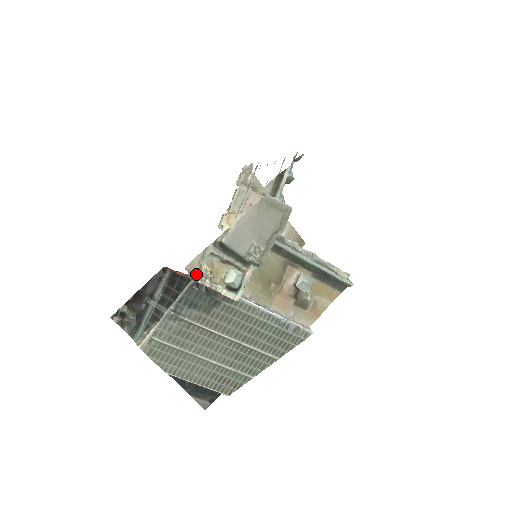
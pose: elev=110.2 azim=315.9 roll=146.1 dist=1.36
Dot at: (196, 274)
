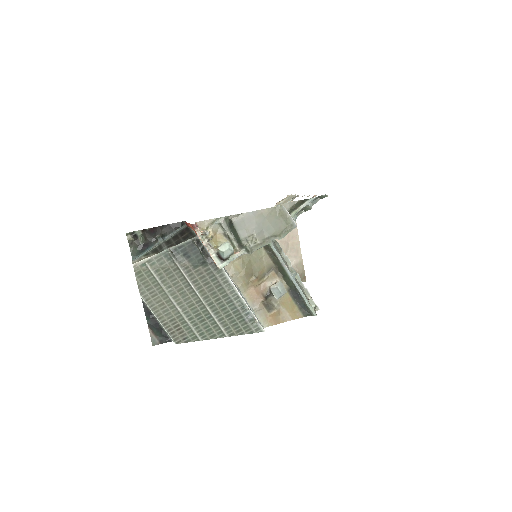
Dot at: (201, 231)
